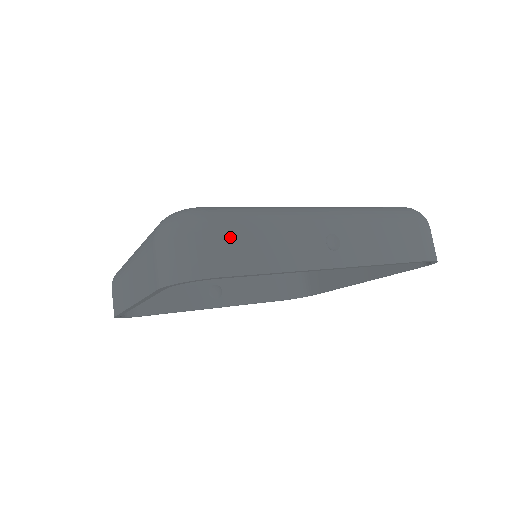
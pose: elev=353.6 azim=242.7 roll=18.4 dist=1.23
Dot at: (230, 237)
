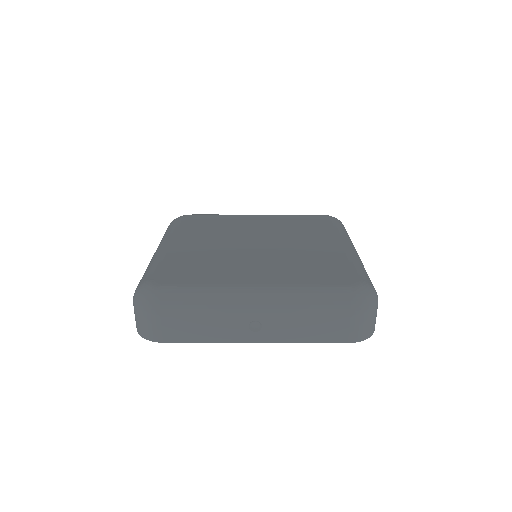
Dot at: (170, 320)
